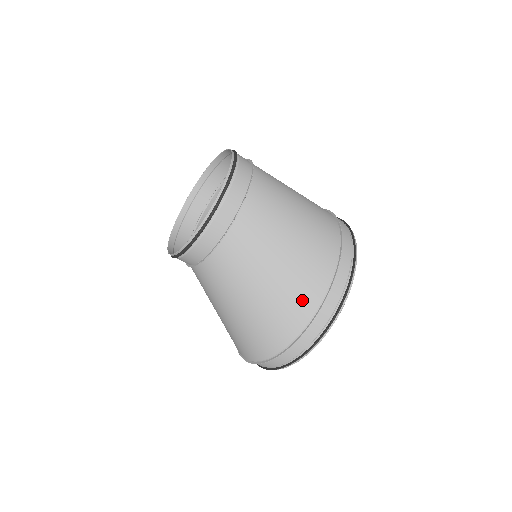
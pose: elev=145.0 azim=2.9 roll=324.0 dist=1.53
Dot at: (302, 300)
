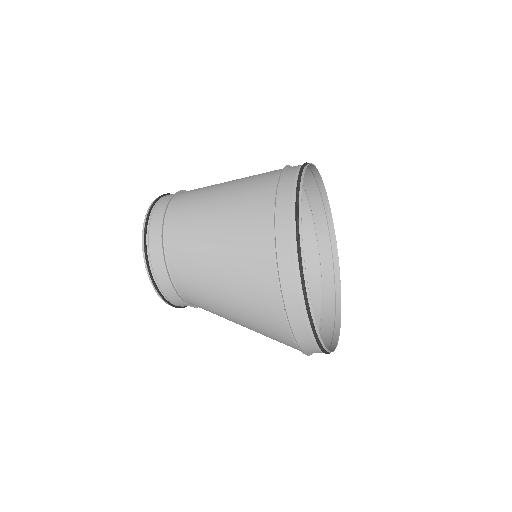
Dot at: (263, 300)
